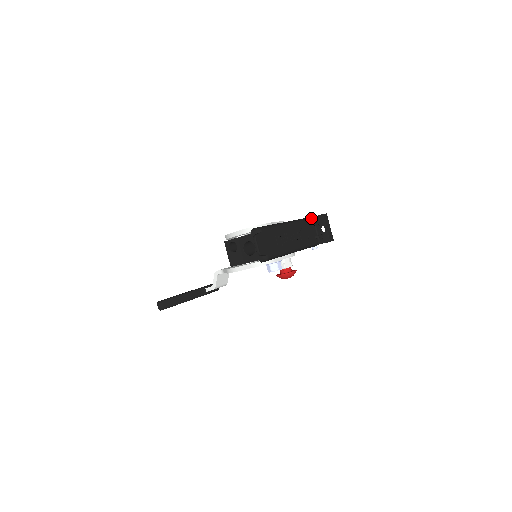
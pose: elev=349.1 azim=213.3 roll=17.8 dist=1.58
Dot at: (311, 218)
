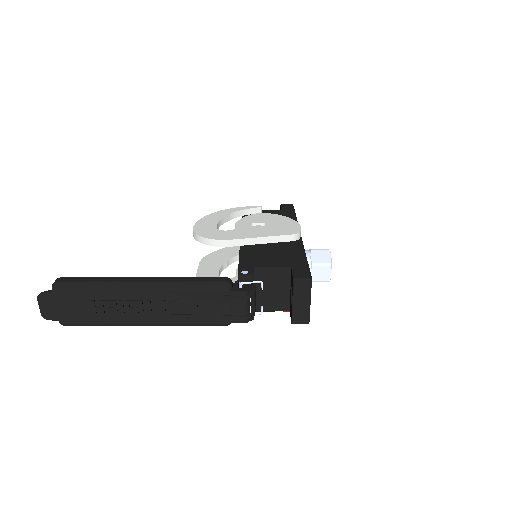
Dot at: (291, 268)
